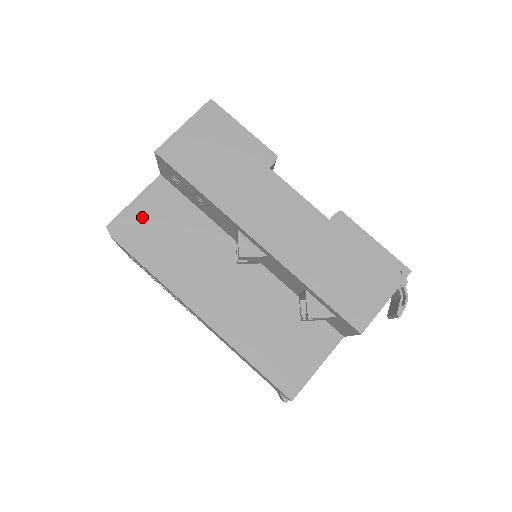
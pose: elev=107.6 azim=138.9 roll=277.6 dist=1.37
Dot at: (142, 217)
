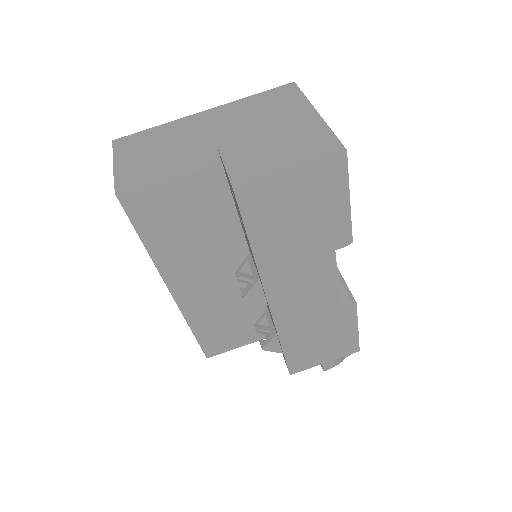
Dot at: (165, 187)
